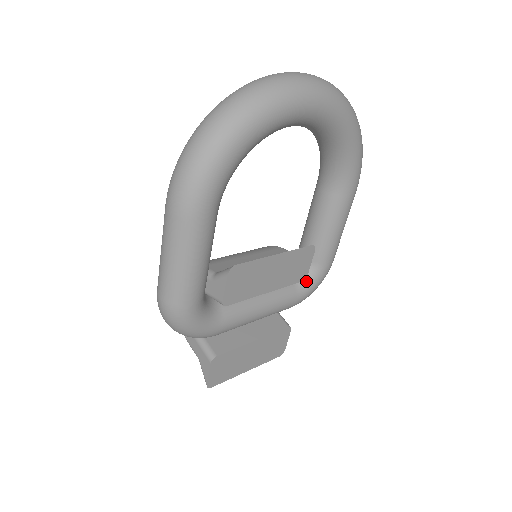
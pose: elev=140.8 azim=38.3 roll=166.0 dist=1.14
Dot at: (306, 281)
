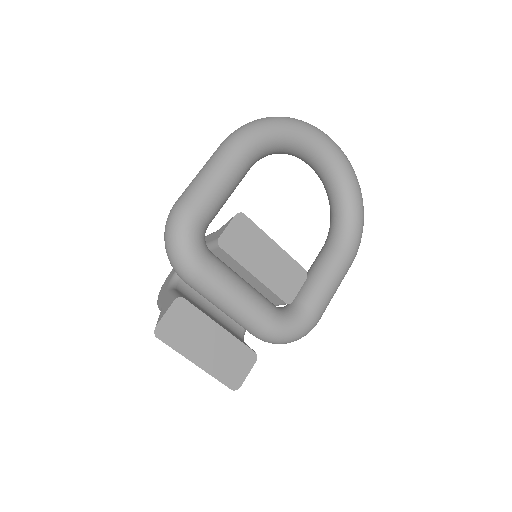
Dot at: (289, 315)
